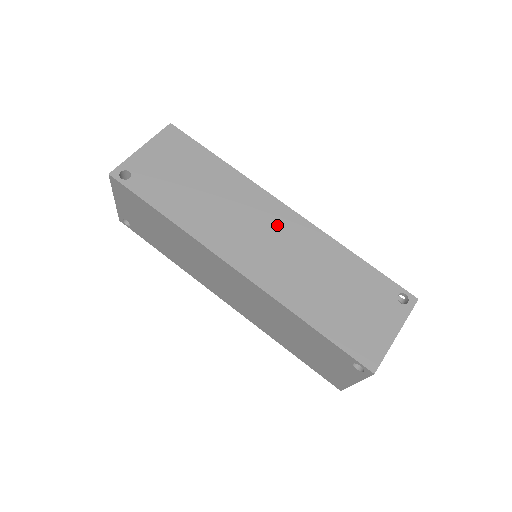
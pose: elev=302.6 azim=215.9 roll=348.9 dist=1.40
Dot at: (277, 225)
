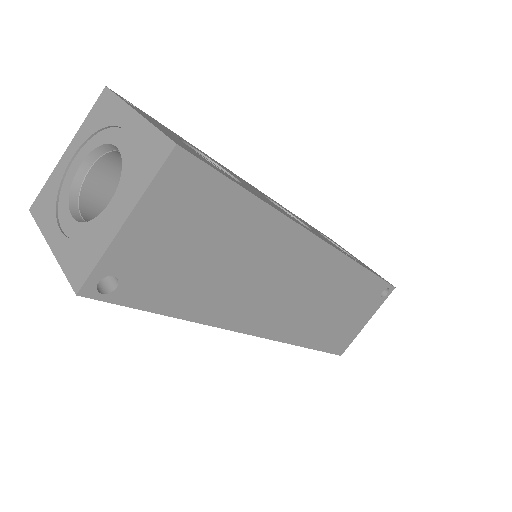
Dot at: (308, 271)
